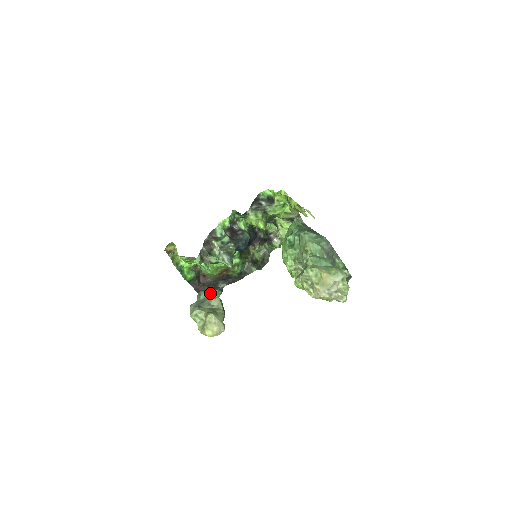
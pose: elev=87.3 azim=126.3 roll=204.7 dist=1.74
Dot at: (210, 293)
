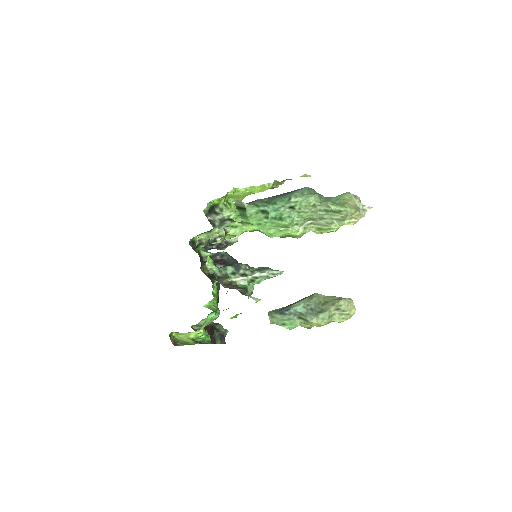
Dot at: (299, 302)
